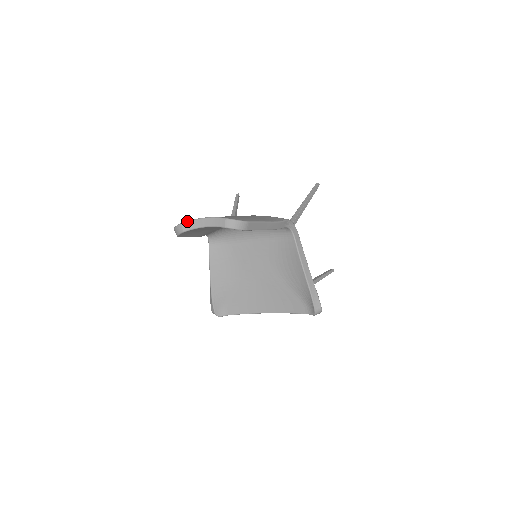
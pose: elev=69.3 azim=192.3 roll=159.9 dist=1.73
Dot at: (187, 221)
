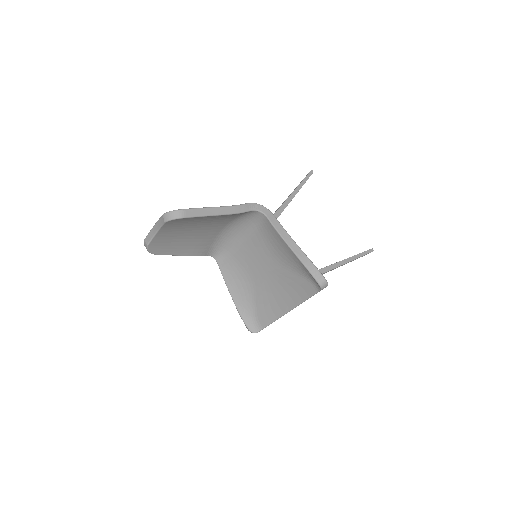
Dot at: (147, 235)
